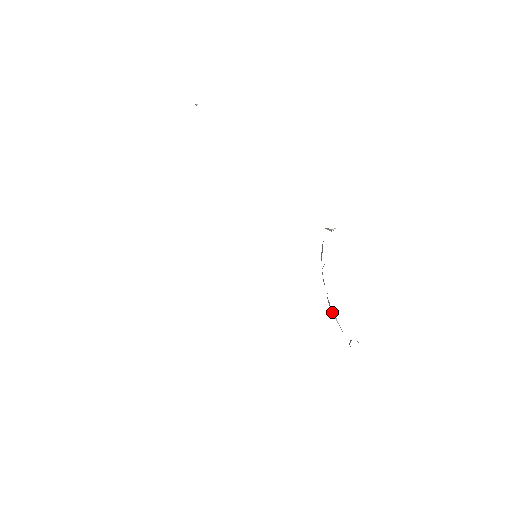
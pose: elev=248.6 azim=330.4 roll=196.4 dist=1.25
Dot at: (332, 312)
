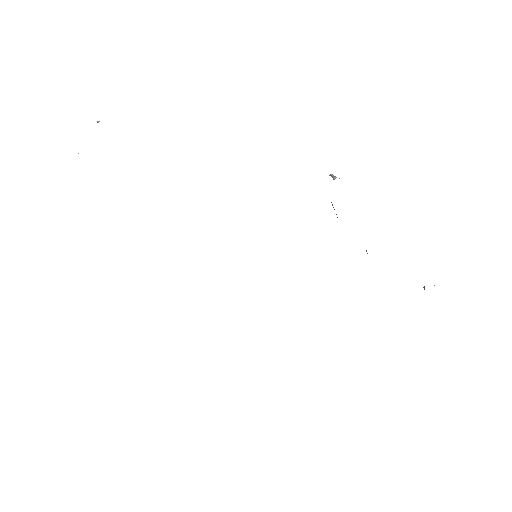
Dot at: occluded
